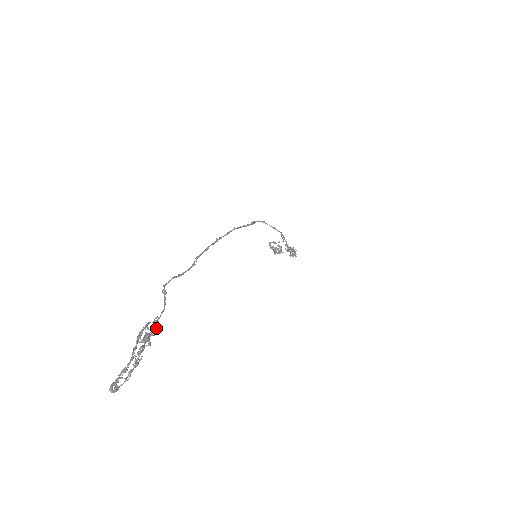
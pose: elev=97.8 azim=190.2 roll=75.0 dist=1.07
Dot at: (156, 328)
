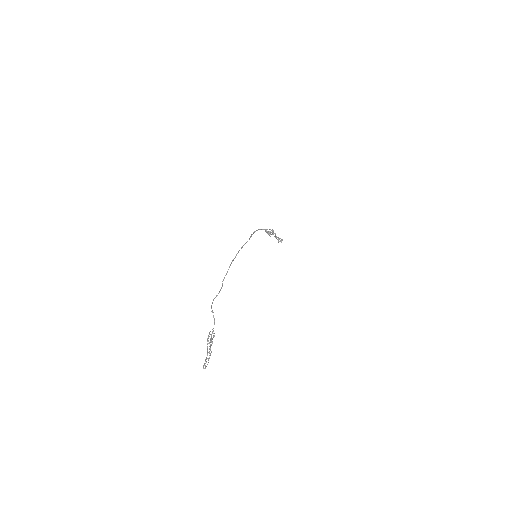
Dot at: occluded
